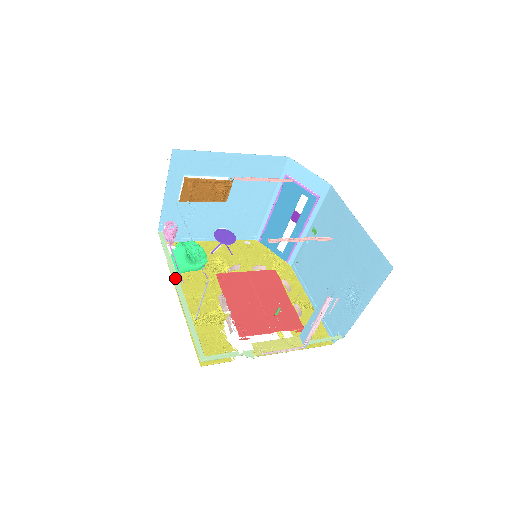
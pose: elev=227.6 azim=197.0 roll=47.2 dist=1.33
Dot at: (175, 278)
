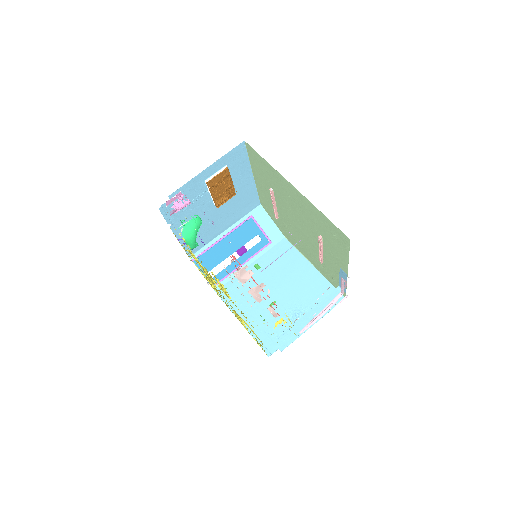
Dot at: occluded
